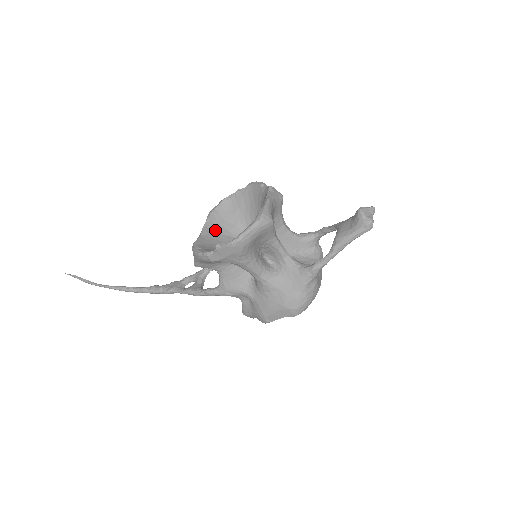
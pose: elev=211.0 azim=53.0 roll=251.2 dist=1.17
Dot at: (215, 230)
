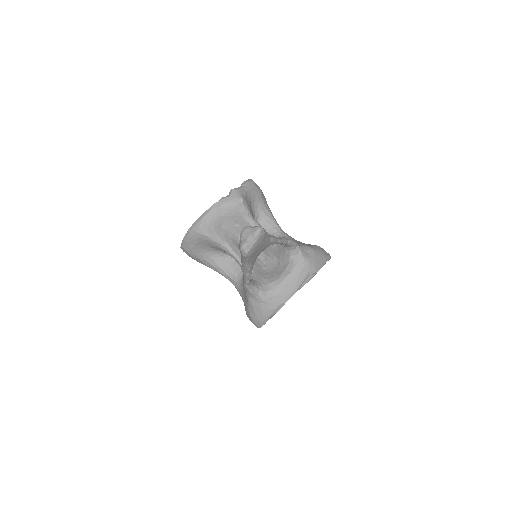
Dot at: occluded
